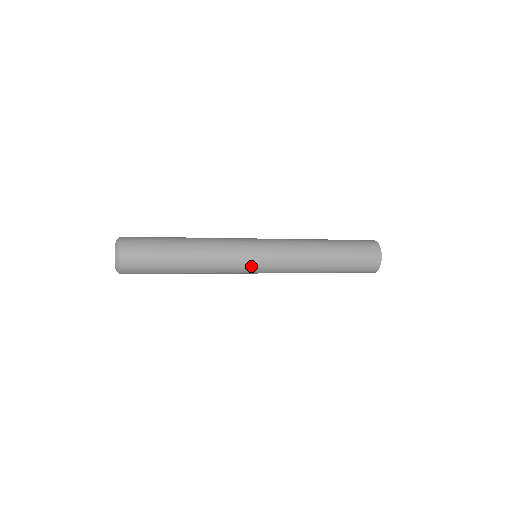
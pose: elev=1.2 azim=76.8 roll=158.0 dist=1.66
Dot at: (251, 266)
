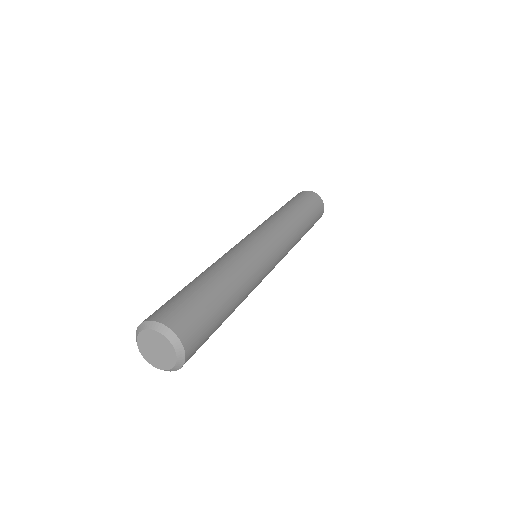
Dot at: occluded
